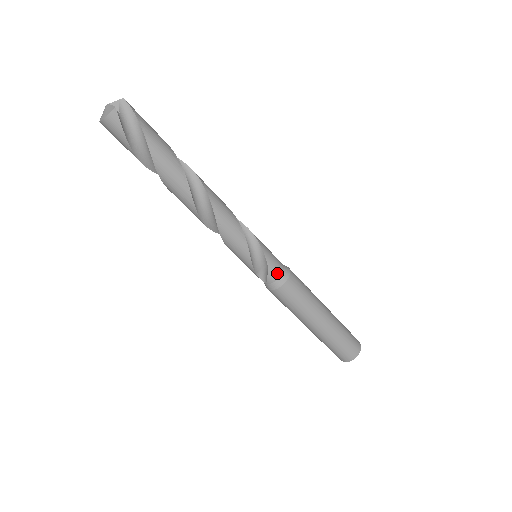
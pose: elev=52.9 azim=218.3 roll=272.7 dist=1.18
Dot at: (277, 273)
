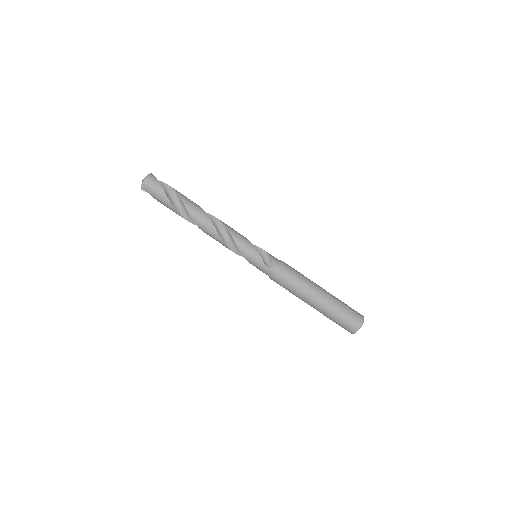
Dot at: (275, 258)
